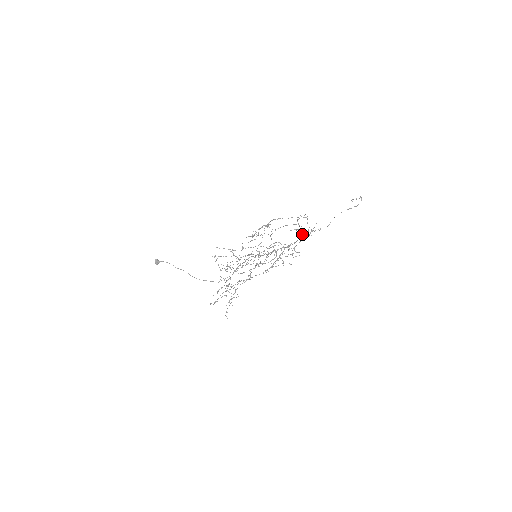
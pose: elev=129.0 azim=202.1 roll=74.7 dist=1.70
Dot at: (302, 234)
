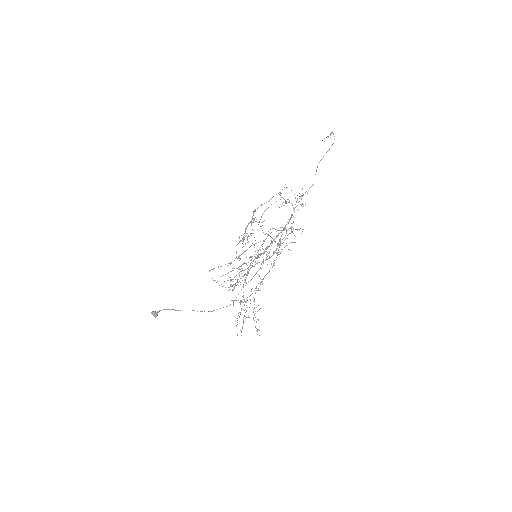
Dot at: occluded
